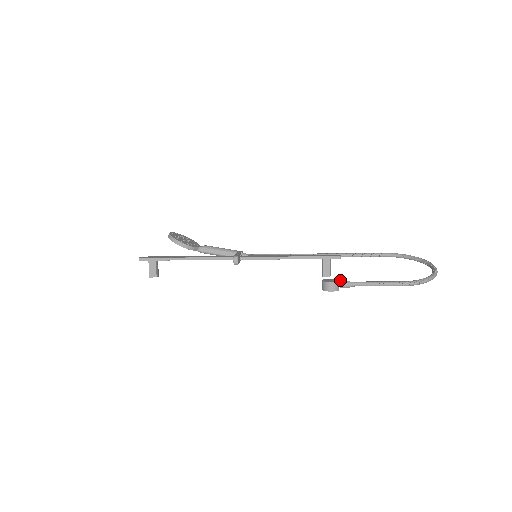
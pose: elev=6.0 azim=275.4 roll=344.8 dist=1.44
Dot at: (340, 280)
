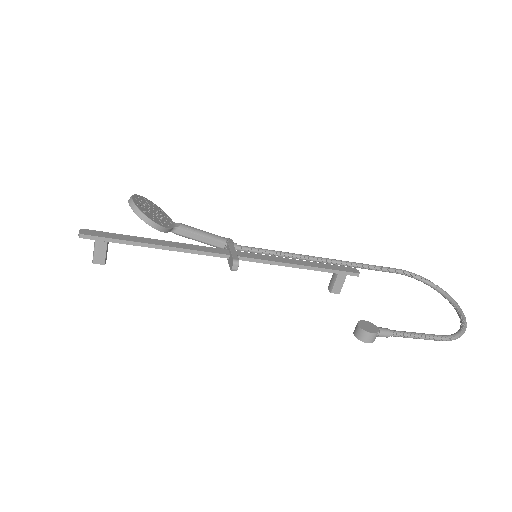
Dot at: (379, 328)
